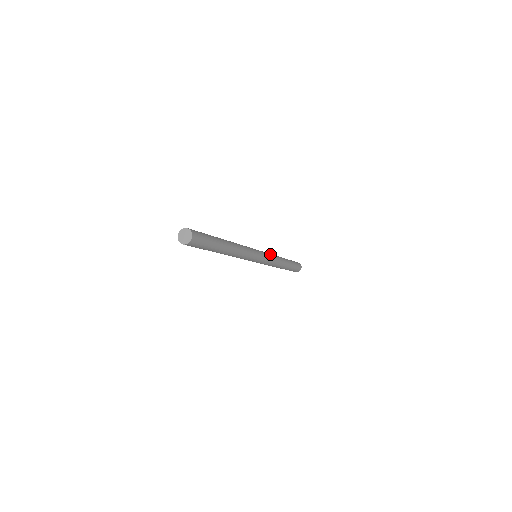
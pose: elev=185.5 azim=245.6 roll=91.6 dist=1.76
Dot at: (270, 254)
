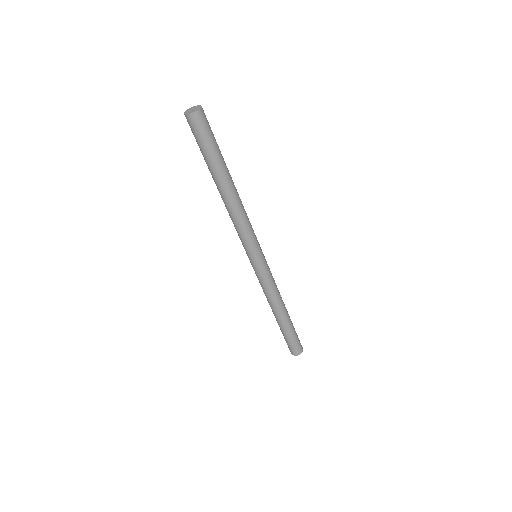
Dot at: occluded
